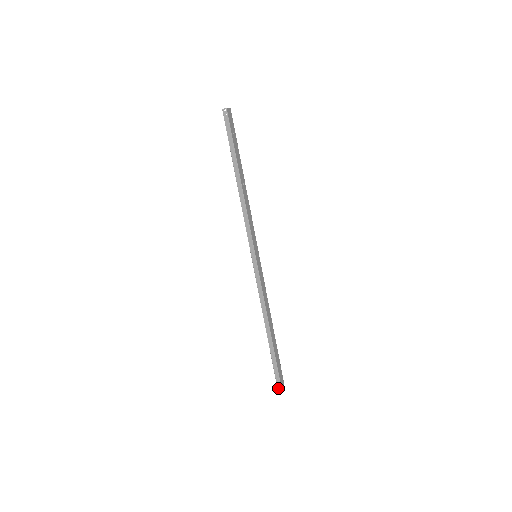
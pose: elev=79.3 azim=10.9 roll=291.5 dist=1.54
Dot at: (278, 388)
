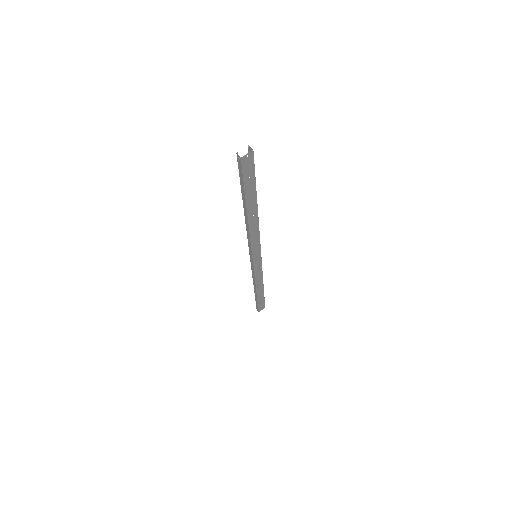
Dot at: (257, 309)
